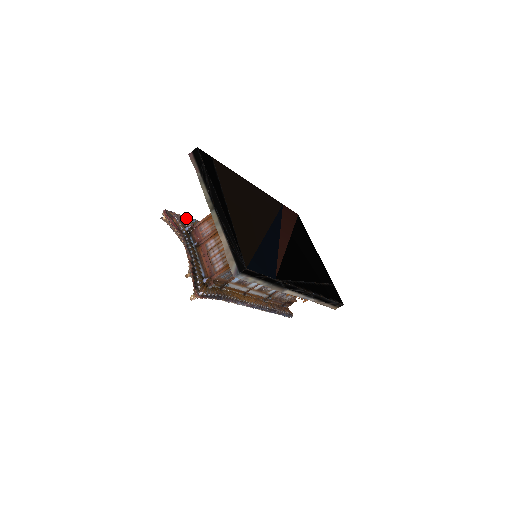
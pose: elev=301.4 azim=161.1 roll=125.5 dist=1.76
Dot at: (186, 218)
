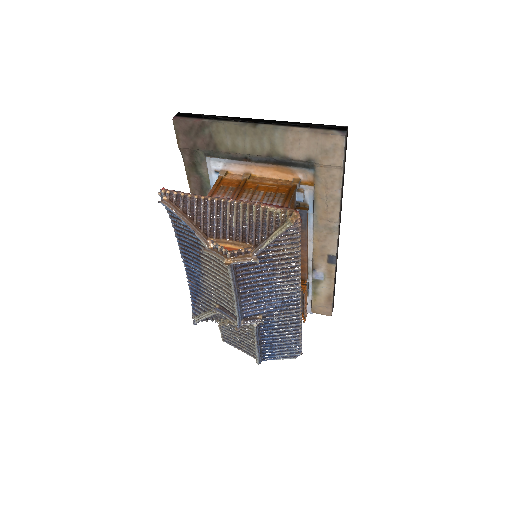
Dot at: occluded
